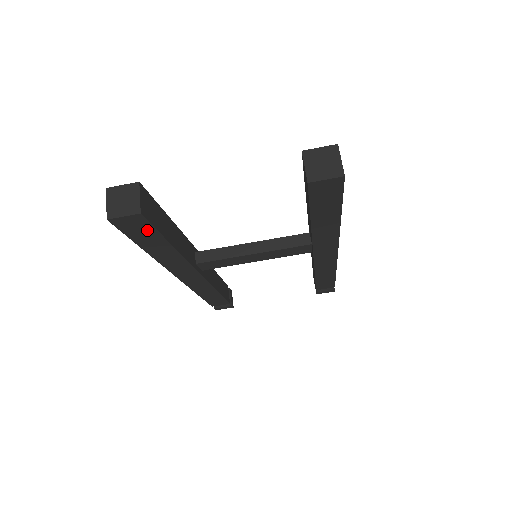
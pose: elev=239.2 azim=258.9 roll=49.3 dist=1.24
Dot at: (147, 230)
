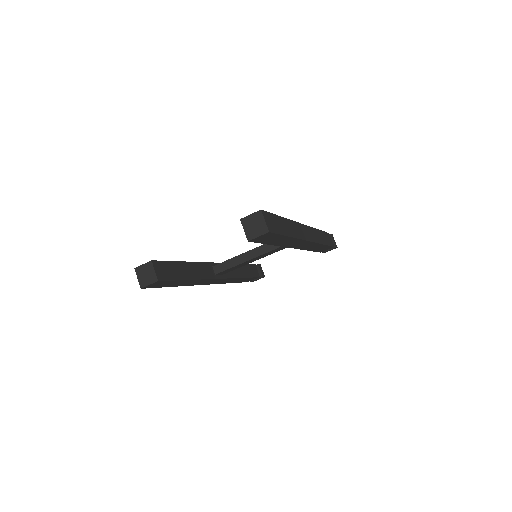
Dot at: (168, 282)
